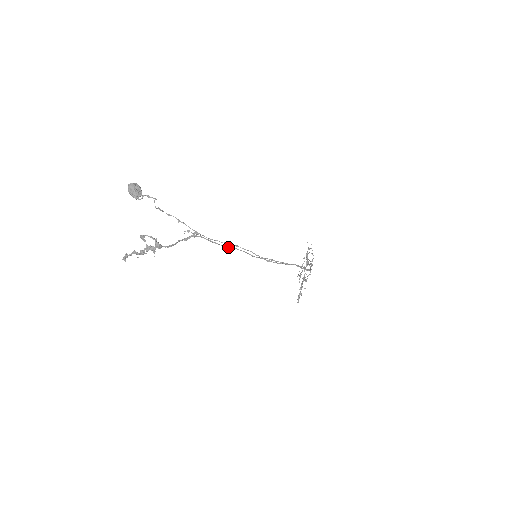
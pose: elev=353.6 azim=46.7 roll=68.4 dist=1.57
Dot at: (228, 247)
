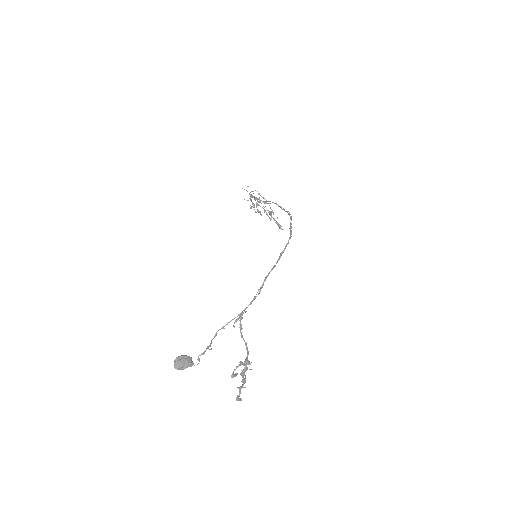
Dot at: occluded
